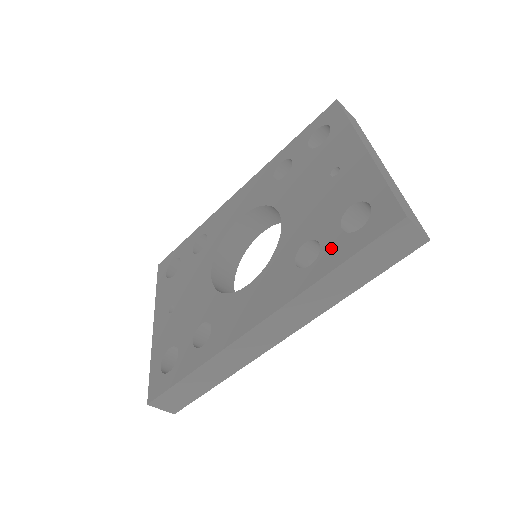
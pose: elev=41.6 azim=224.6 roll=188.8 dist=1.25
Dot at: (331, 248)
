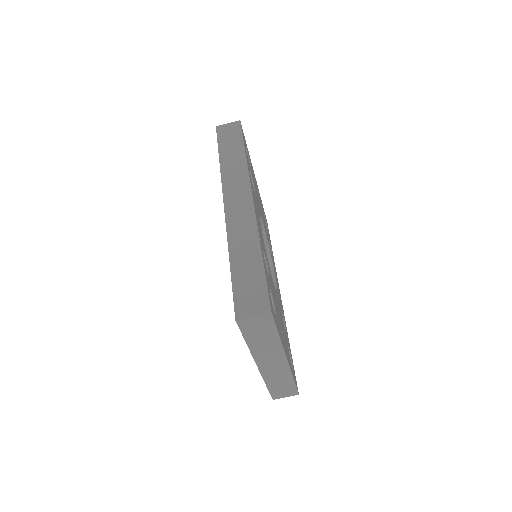
Dot at: occluded
